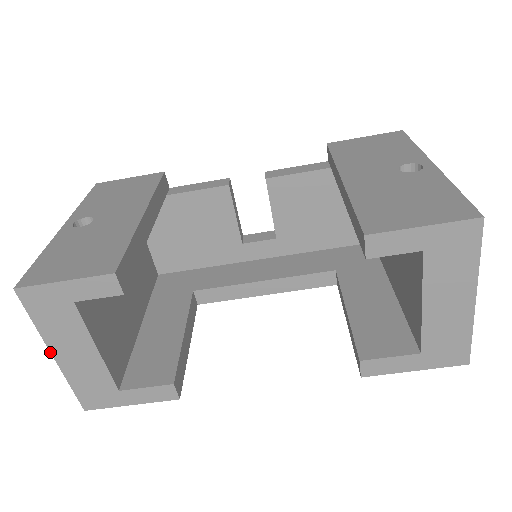
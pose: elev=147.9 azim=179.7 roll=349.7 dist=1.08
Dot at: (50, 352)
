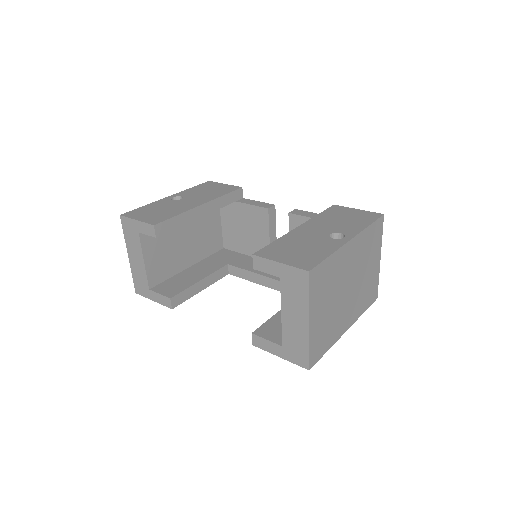
Dot at: (128, 253)
